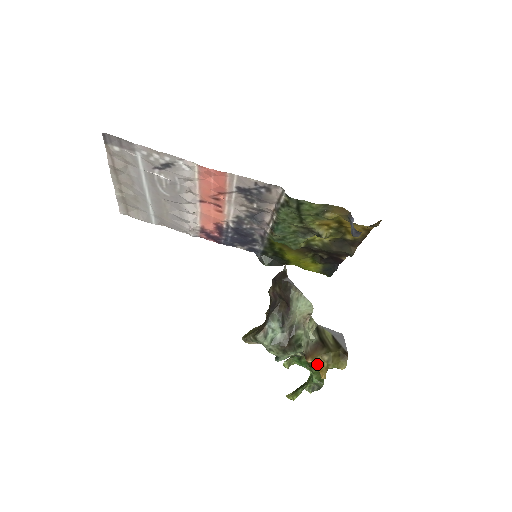
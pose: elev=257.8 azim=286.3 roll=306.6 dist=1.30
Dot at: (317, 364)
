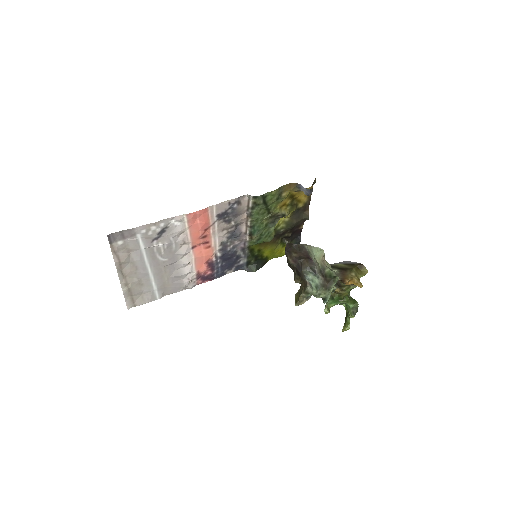
Dot at: (352, 281)
